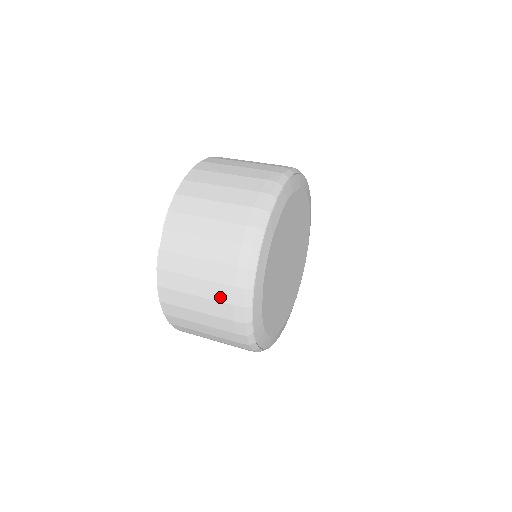
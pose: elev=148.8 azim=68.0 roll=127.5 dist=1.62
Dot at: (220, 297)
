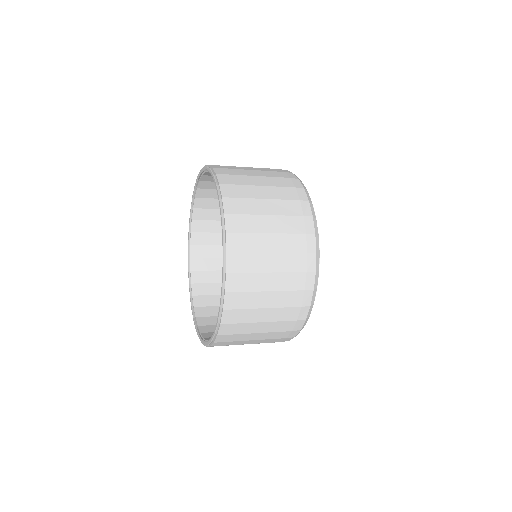
Dot at: (281, 184)
